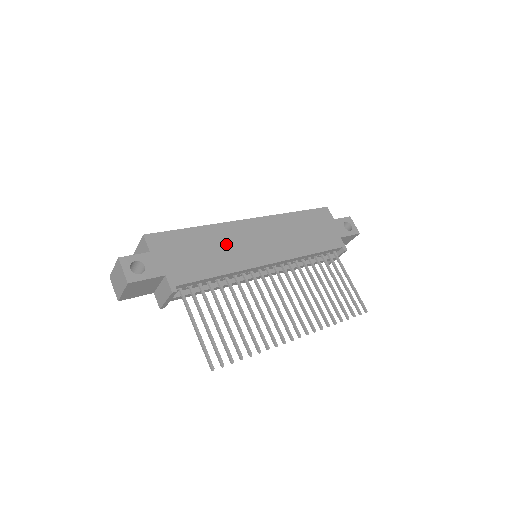
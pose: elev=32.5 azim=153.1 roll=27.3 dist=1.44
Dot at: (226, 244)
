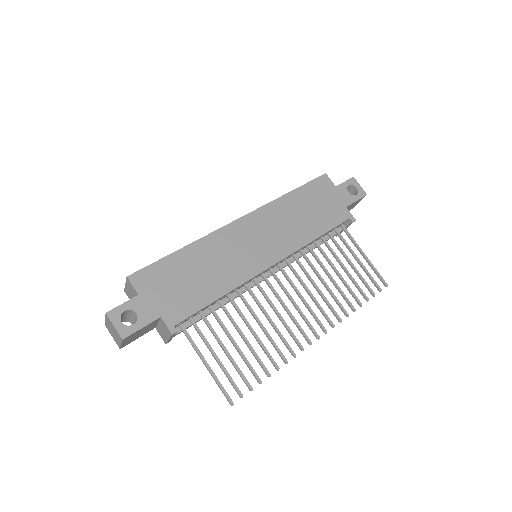
Dot at: (220, 258)
